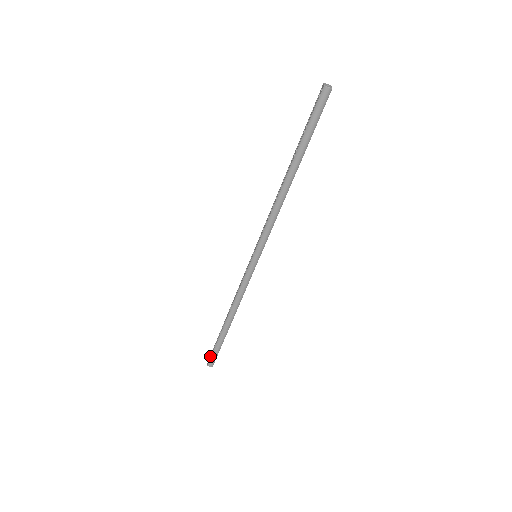
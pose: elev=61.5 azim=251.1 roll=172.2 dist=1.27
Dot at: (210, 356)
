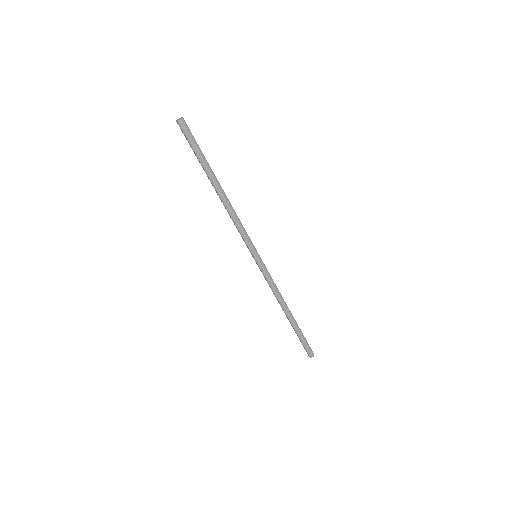
Dot at: occluded
